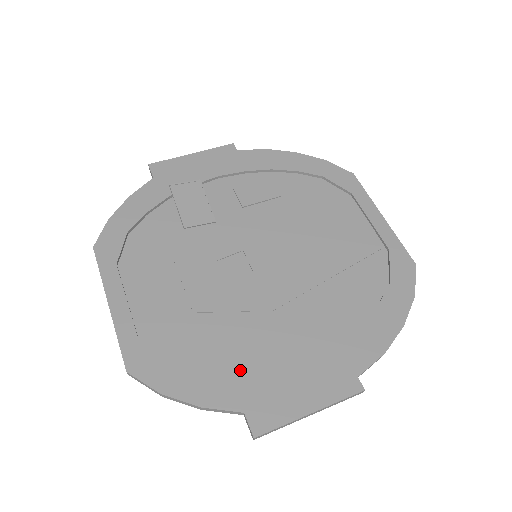
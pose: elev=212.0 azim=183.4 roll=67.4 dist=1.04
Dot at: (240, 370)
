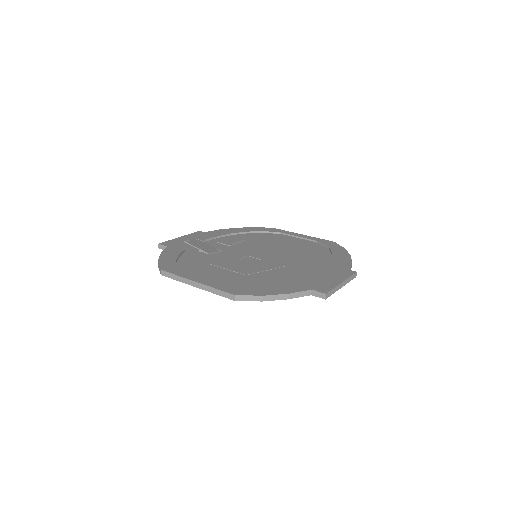
Dot at: occluded
